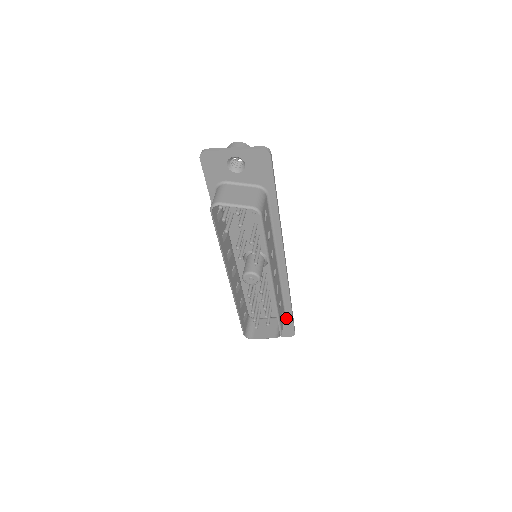
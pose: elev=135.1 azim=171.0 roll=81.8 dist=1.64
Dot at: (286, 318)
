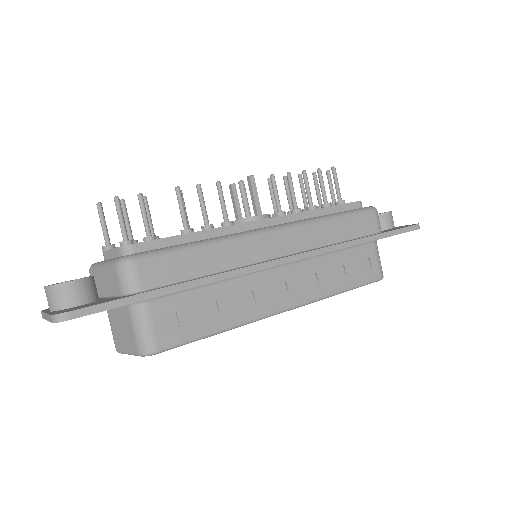
Dot at: occluded
